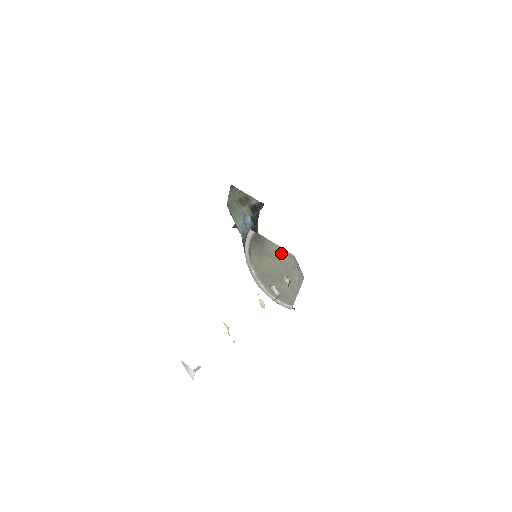
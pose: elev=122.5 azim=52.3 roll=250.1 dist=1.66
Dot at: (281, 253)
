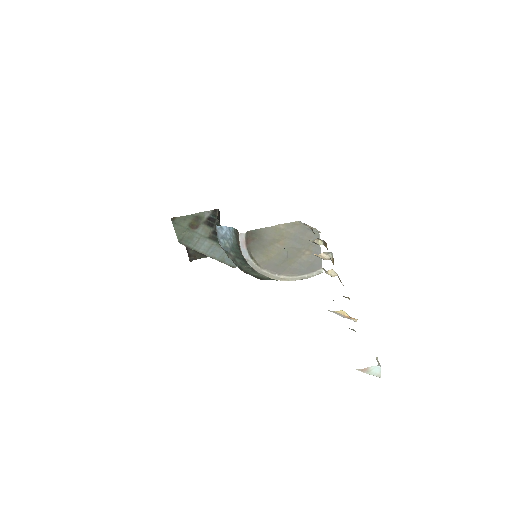
Dot at: (283, 230)
